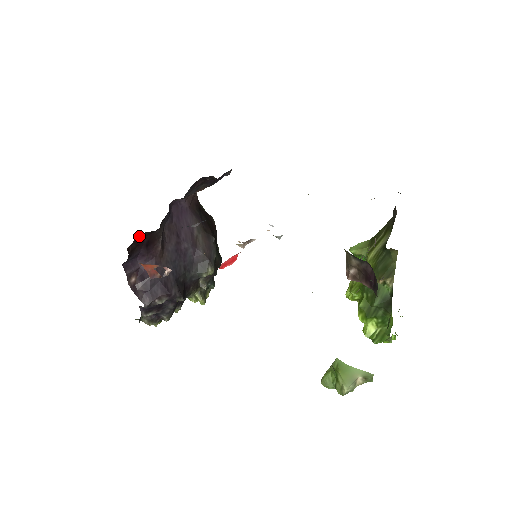
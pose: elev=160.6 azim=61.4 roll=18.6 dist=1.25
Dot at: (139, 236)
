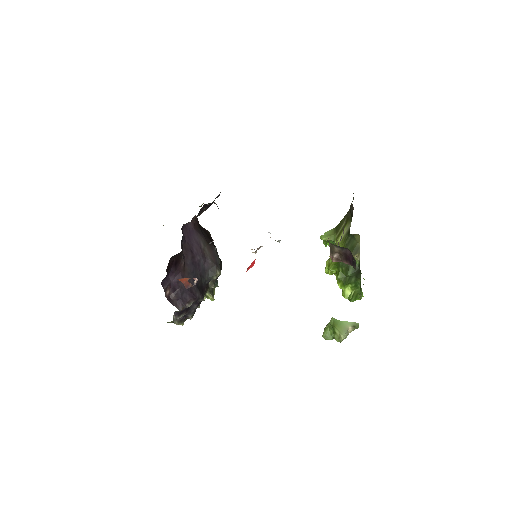
Dot at: (171, 259)
